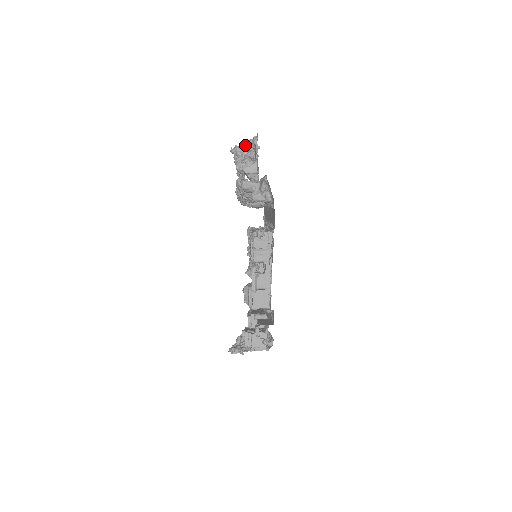
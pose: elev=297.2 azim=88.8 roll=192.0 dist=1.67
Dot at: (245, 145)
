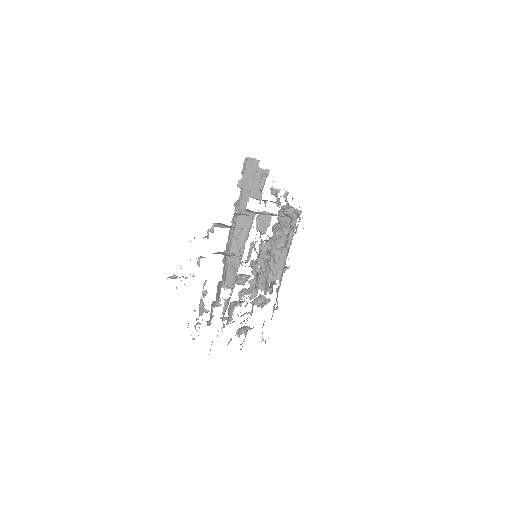
Dot at: occluded
